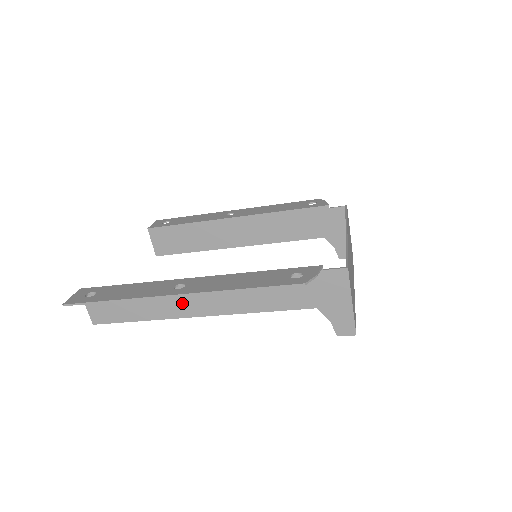
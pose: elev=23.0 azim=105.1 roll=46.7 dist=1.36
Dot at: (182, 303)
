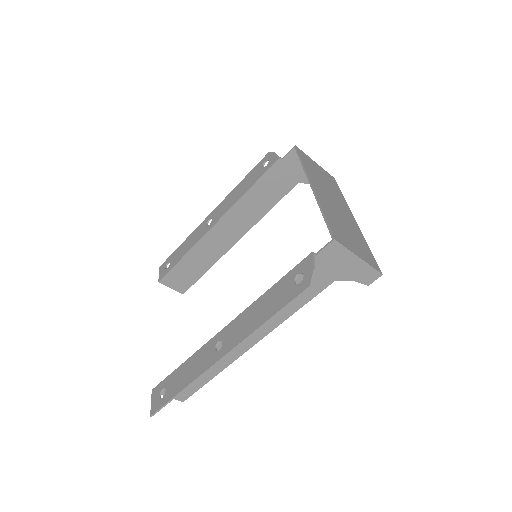
Dot at: occluded
